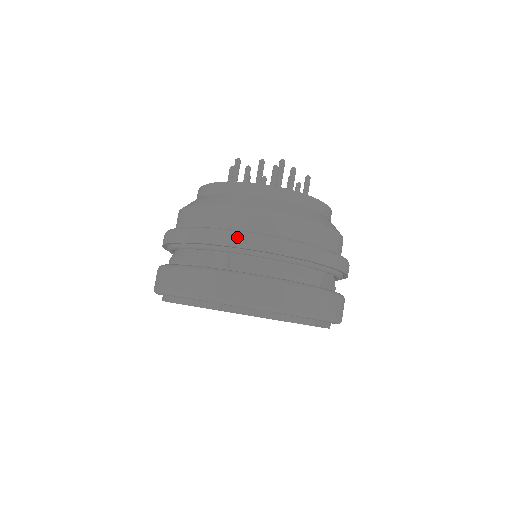
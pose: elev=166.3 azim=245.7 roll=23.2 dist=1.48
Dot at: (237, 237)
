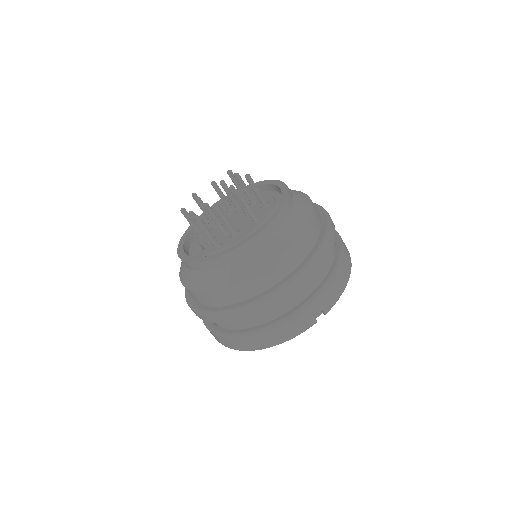
Dot at: (199, 315)
